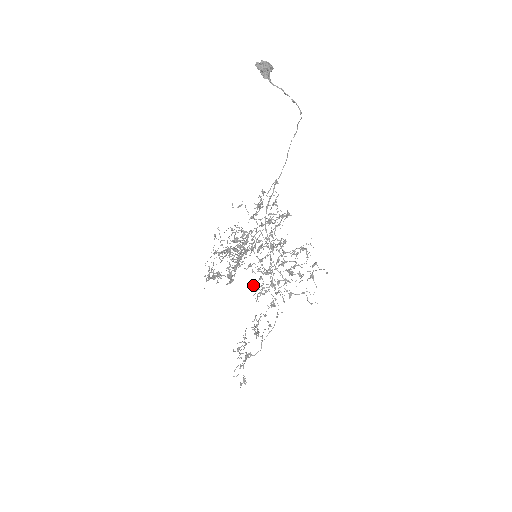
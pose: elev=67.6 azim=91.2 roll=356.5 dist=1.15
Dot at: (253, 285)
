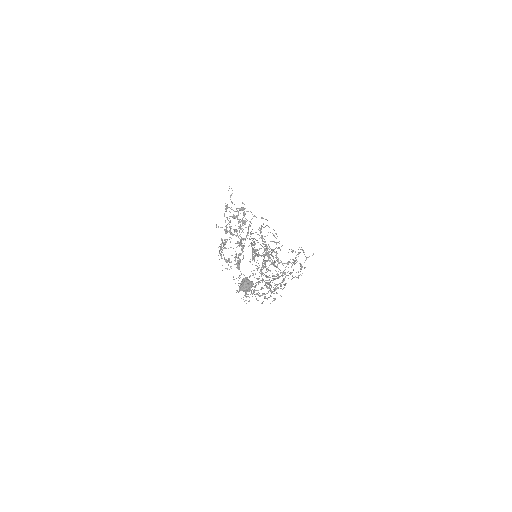
Dot at: occluded
